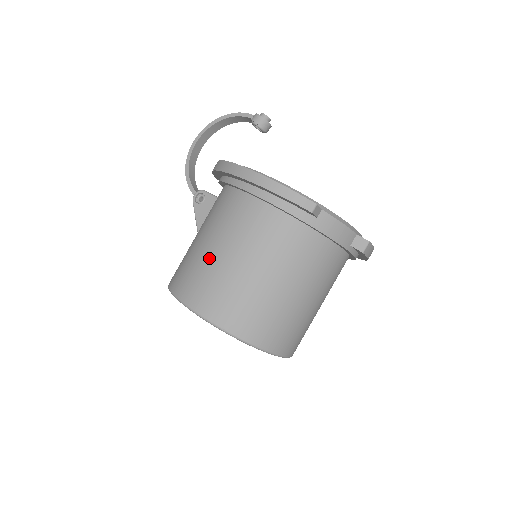
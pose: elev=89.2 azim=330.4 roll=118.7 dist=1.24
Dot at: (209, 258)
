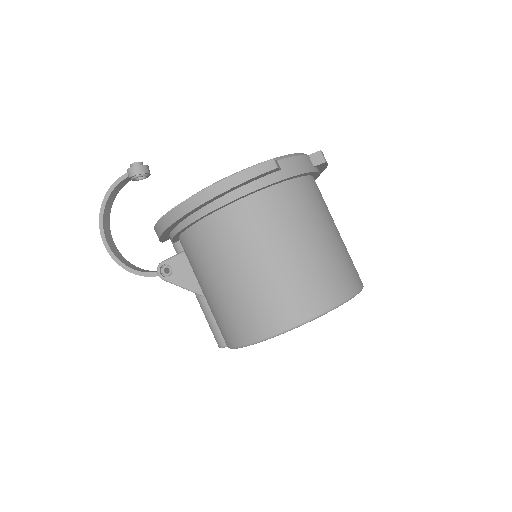
Dot at: (245, 286)
